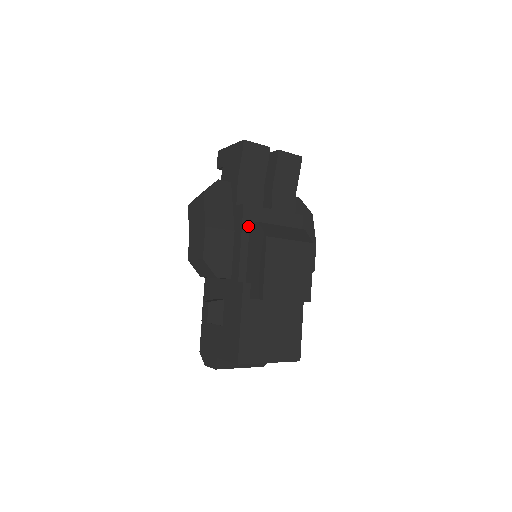
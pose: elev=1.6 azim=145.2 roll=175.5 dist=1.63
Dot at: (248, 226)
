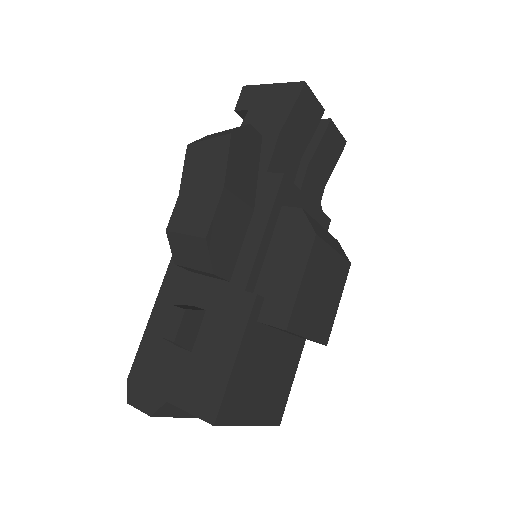
Dot at: (279, 209)
